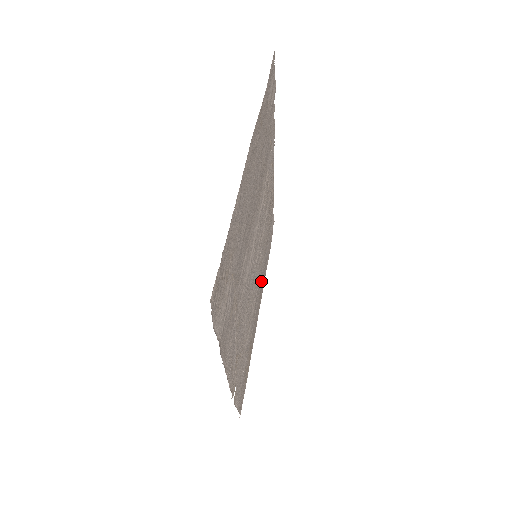
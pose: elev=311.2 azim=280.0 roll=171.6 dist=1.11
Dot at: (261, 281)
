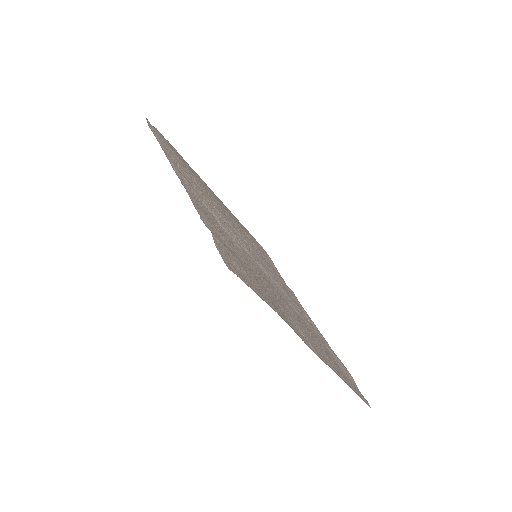
Dot at: occluded
